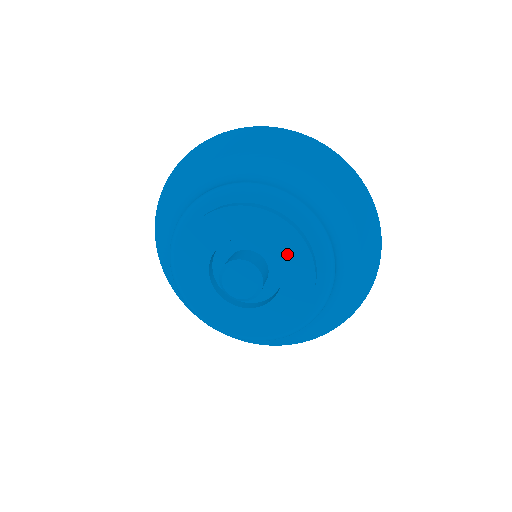
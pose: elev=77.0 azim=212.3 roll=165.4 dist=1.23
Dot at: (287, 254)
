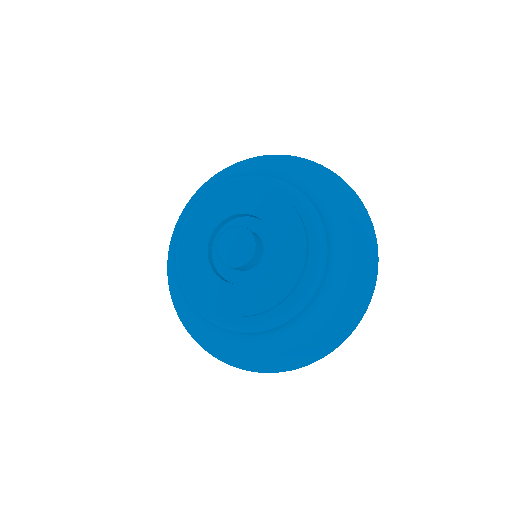
Dot at: (264, 209)
